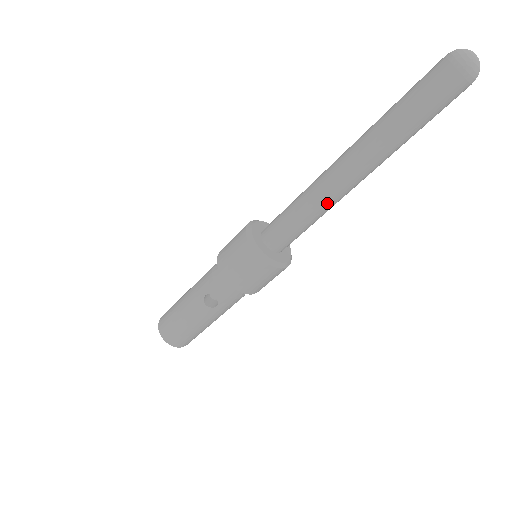
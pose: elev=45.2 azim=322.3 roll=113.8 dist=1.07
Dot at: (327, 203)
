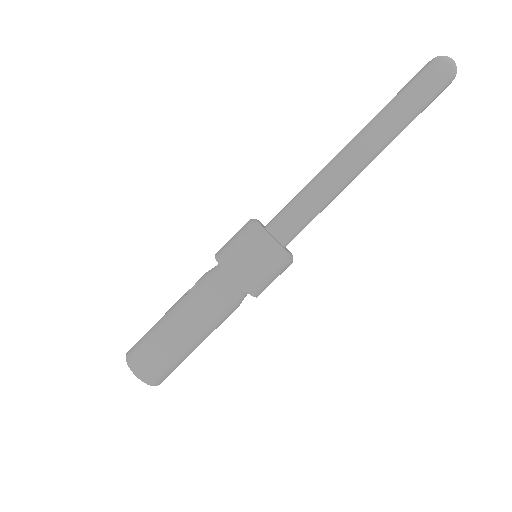
Dot at: (324, 173)
